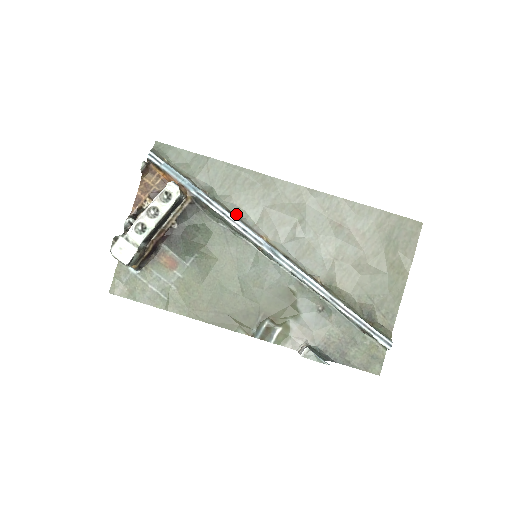
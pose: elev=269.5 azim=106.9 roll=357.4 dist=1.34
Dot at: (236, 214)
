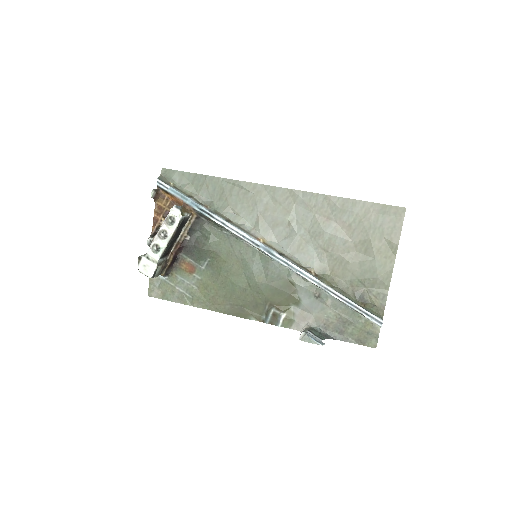
Dot at: (235, 222)
